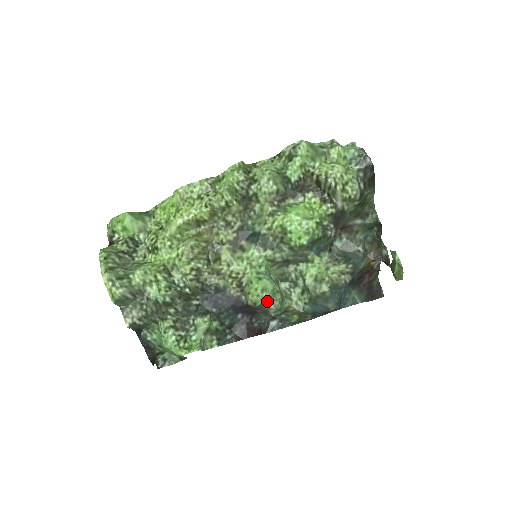
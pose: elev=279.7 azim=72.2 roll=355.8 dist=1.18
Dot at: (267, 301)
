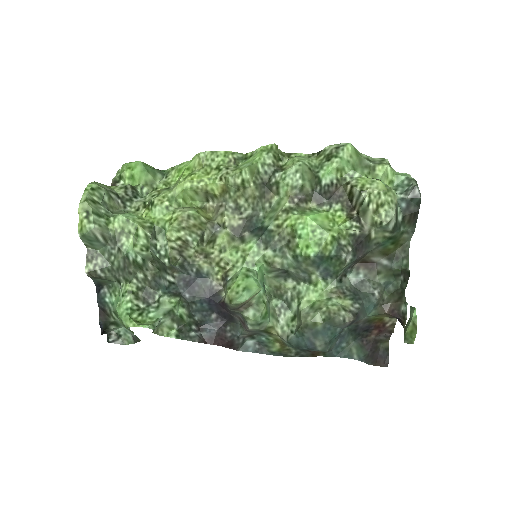
Dot at: (248, 308)
